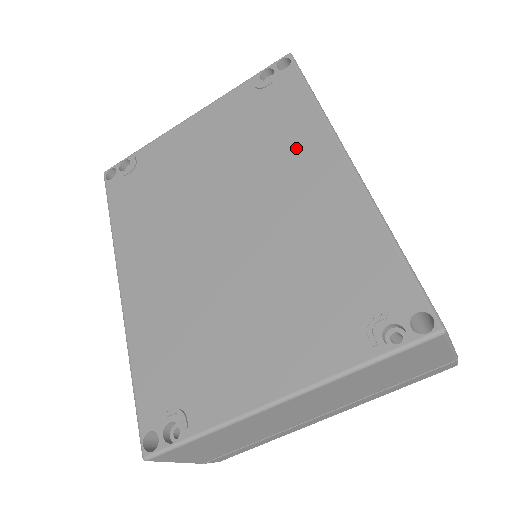
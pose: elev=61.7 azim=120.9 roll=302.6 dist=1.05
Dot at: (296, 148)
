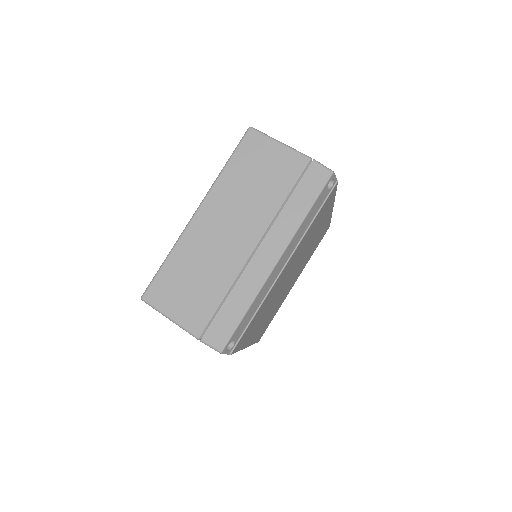
Dot at: occluded
